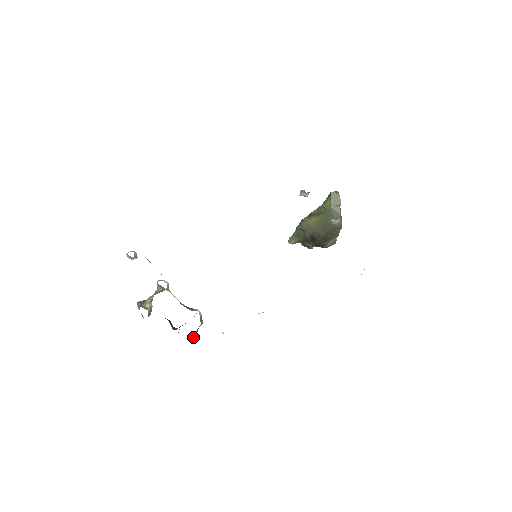
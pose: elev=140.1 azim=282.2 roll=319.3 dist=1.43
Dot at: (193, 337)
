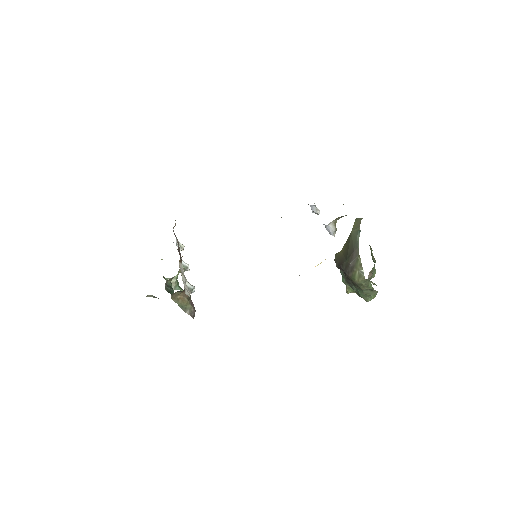
Dot at: (175, 300)
